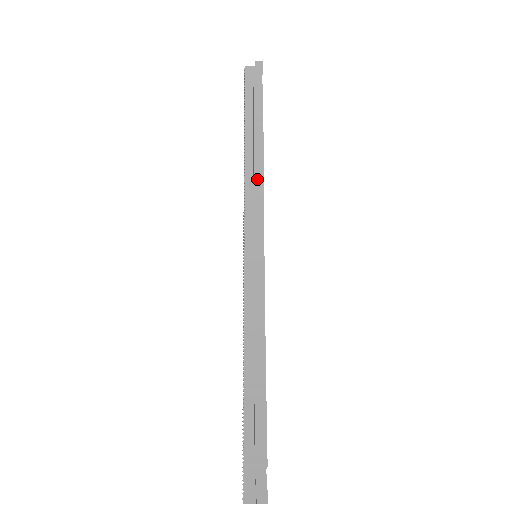
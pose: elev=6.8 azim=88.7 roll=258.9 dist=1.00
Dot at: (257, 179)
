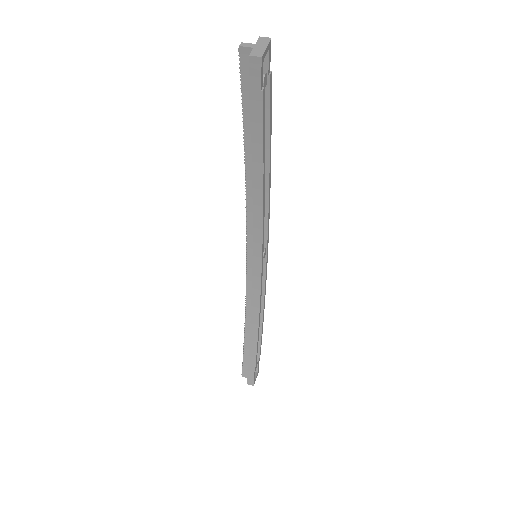
Dot at: (256, 199)
